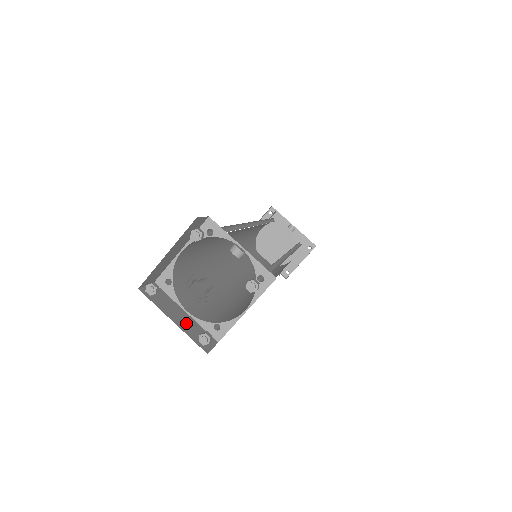
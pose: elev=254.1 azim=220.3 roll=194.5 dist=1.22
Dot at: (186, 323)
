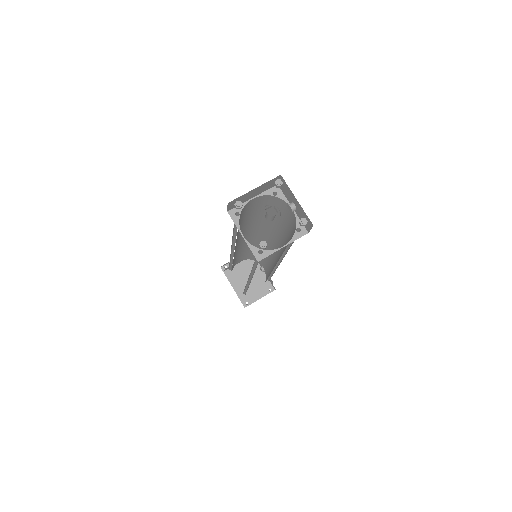
Dot at: occluded
